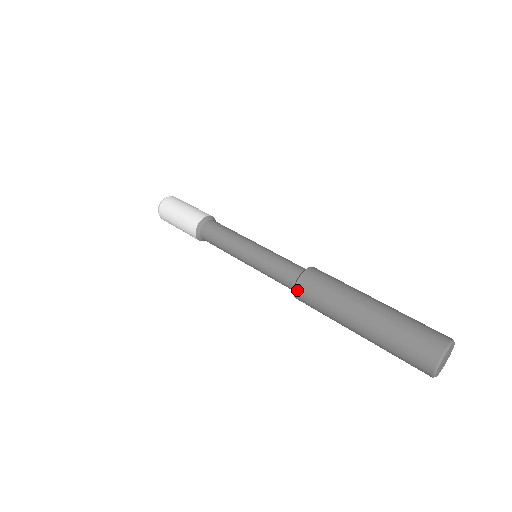
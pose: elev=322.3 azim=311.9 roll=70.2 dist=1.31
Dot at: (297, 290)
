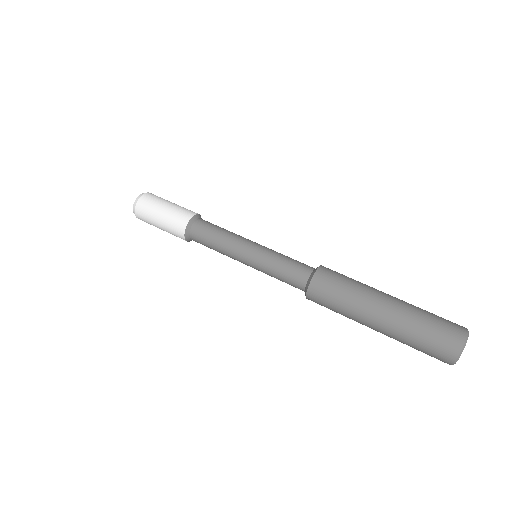
Dot at: (312, 287)
